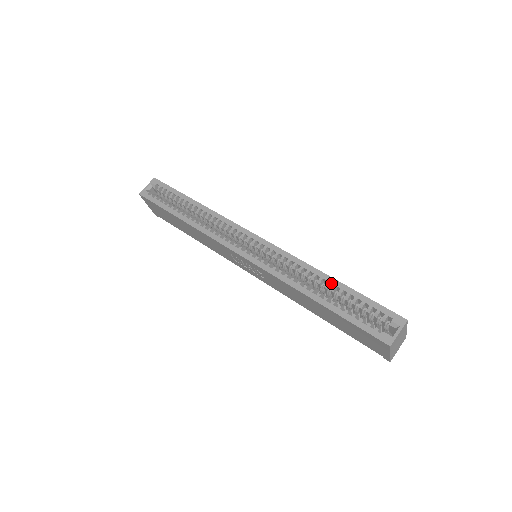
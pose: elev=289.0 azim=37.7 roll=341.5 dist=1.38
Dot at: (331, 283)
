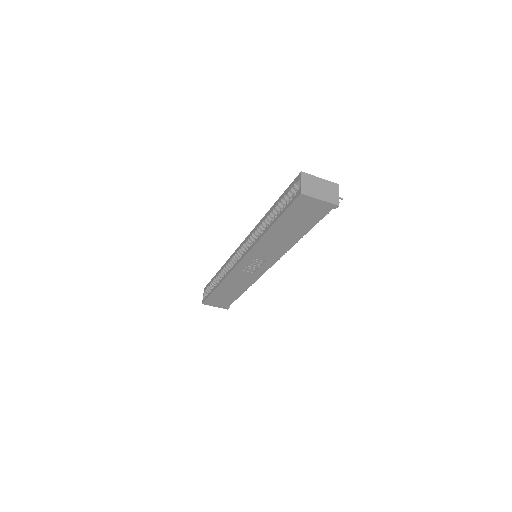
Dot at: (270, 212)
